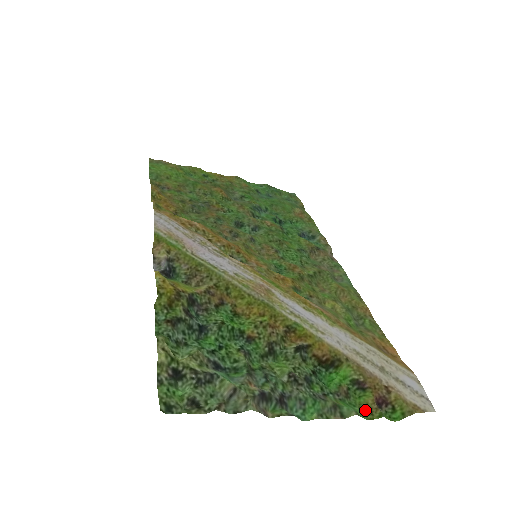
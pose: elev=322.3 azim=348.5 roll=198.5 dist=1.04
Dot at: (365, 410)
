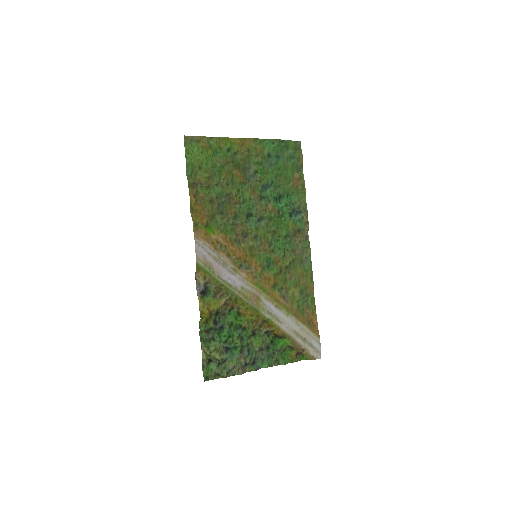
Dot at: (290, 358)
